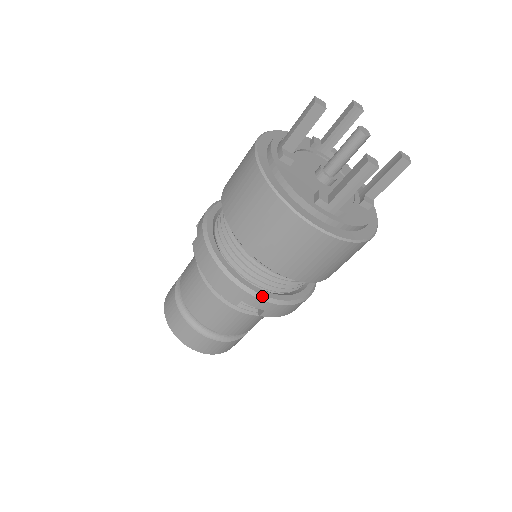
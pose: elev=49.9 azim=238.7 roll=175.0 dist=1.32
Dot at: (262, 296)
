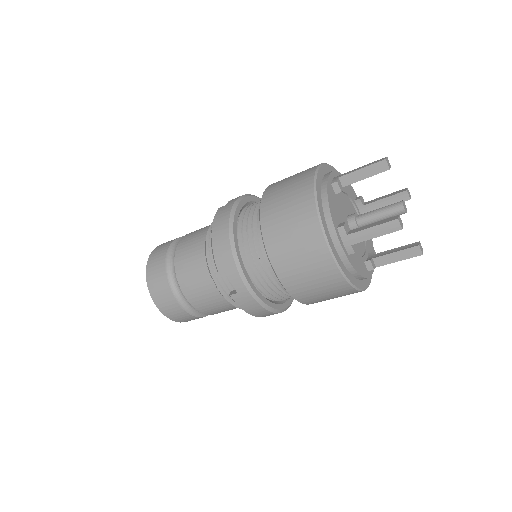
Dot at: (245, 278)
